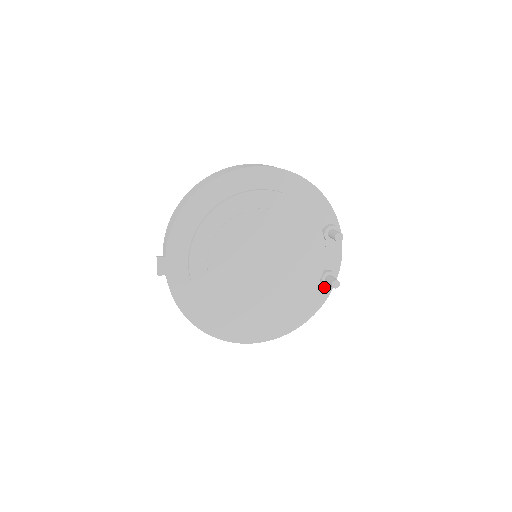
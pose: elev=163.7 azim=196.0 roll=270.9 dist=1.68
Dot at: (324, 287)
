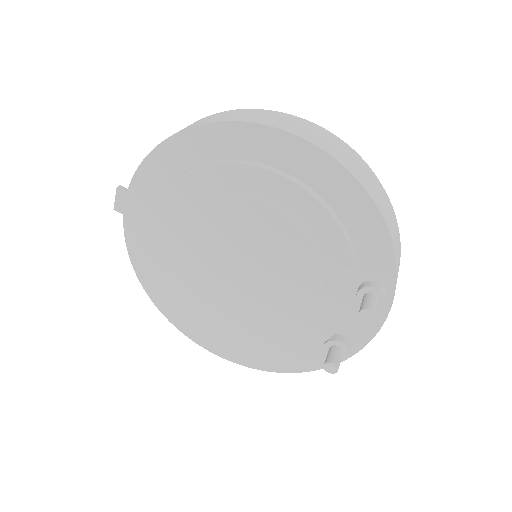
Dot at: occluded
